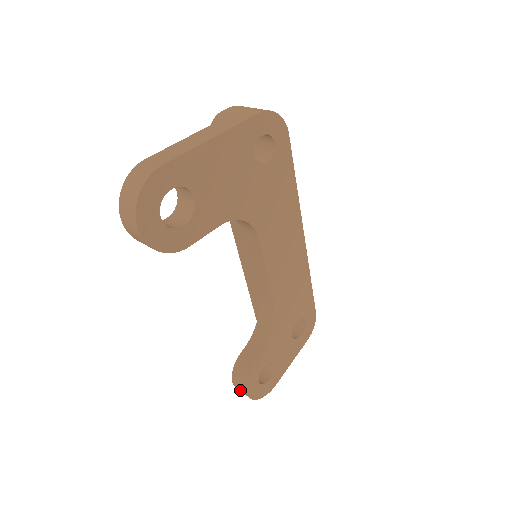
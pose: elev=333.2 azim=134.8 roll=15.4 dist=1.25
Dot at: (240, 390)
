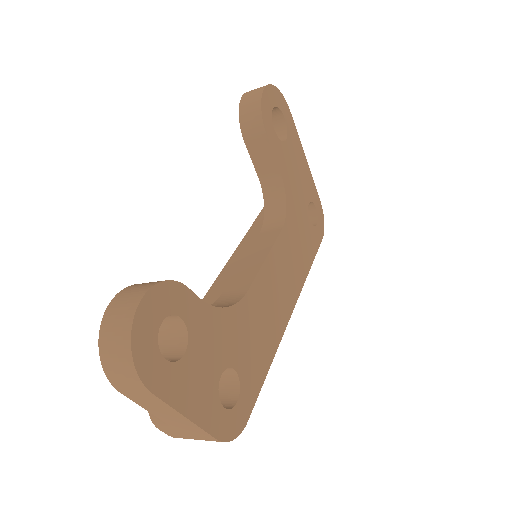
Dot at: (124, 300)
